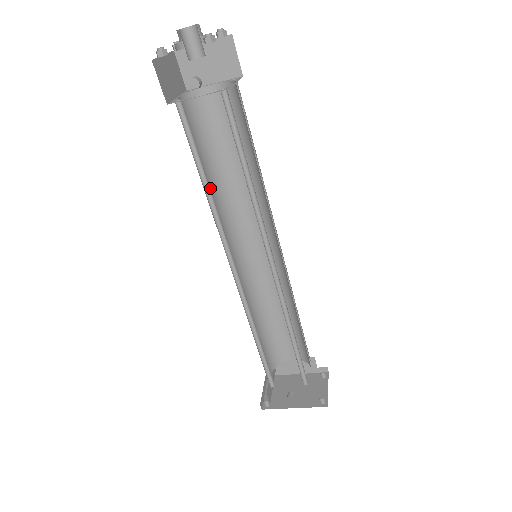
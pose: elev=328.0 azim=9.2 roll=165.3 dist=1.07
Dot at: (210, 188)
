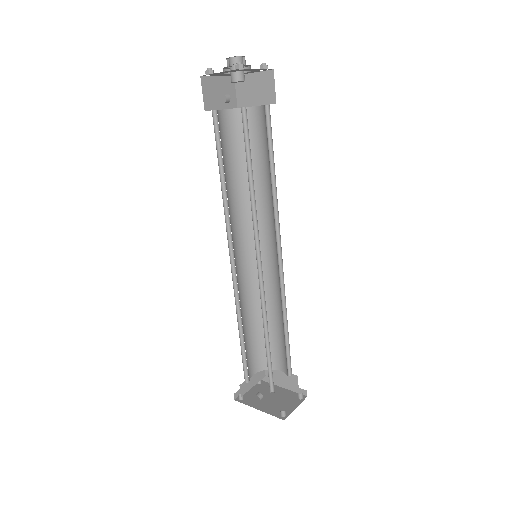
Dot at: (233, 188)
